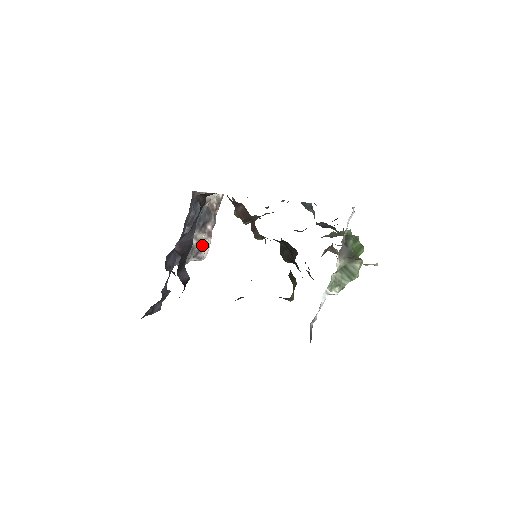
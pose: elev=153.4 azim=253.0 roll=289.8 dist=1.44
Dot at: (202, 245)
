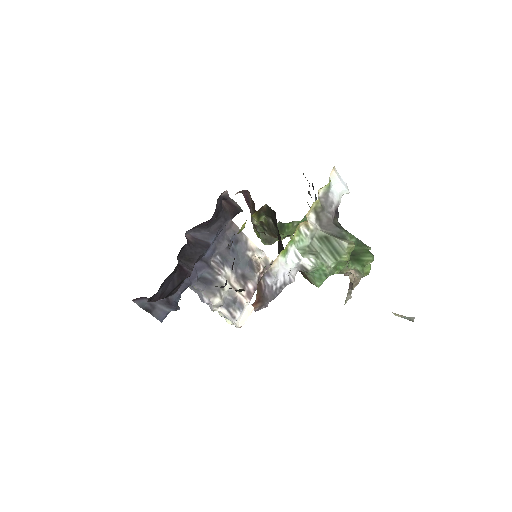
Dot at: (238, 302)
